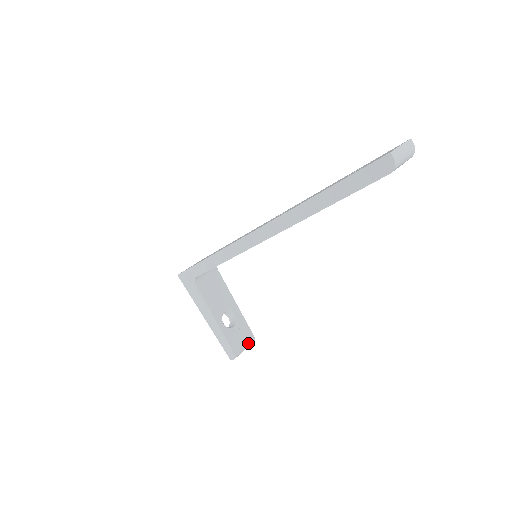
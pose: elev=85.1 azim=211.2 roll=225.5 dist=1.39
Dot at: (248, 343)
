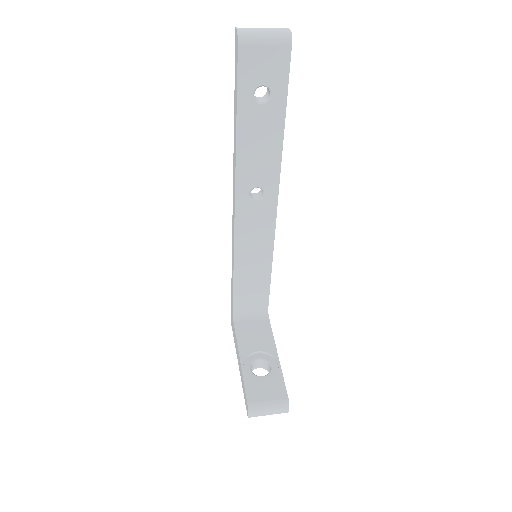
Dot at: (275, 401)
